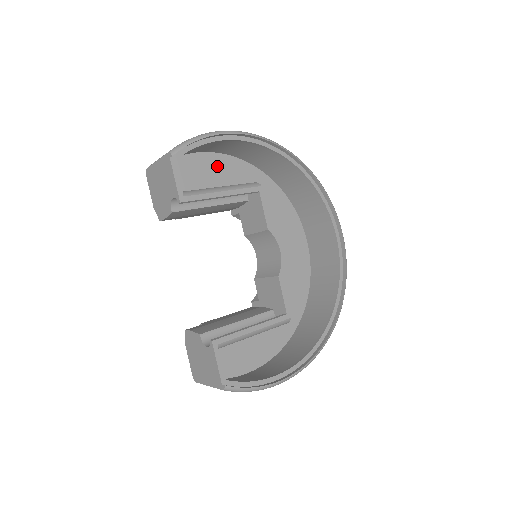
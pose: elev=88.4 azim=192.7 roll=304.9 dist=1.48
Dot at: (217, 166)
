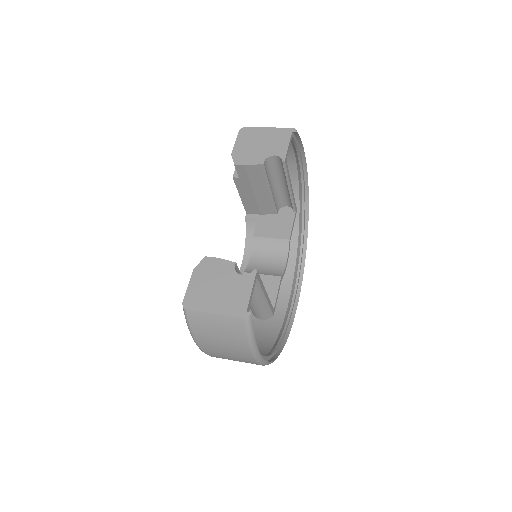
Dot at: occluded
